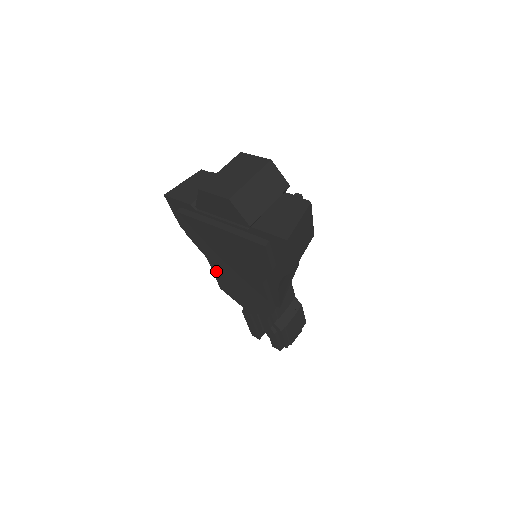
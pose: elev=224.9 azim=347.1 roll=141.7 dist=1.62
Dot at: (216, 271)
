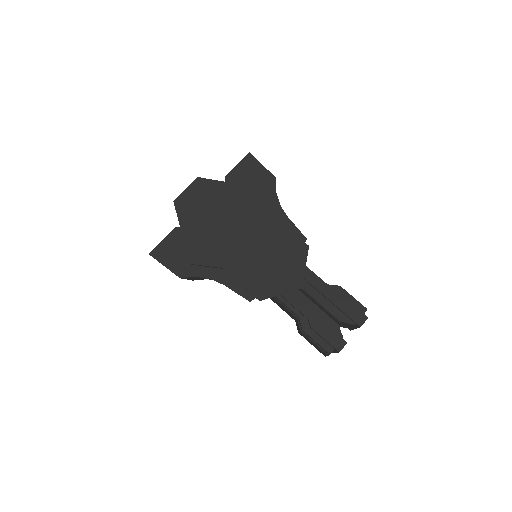
Dot at: (240, 274)
